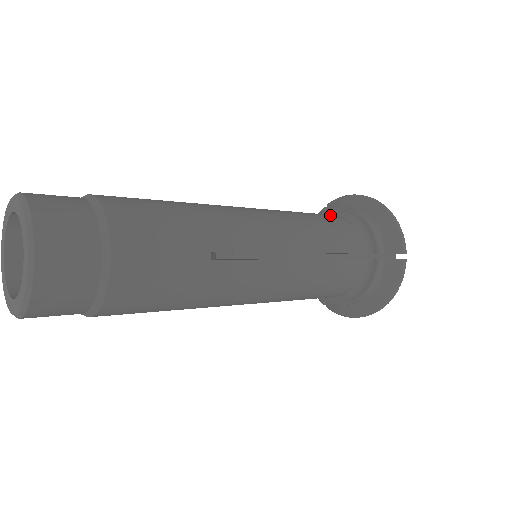
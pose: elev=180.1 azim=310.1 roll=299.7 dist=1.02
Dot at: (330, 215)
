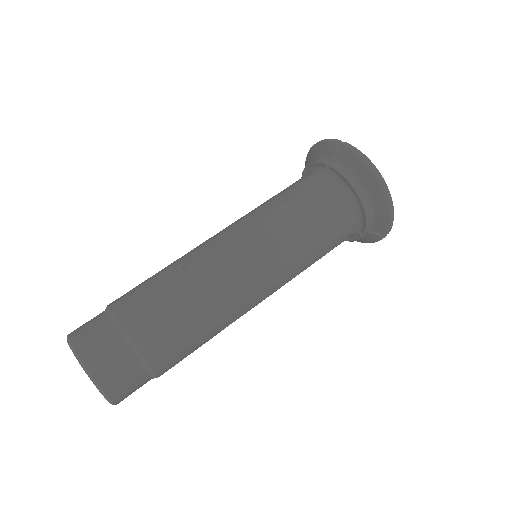
Dot at: (333, 204)
